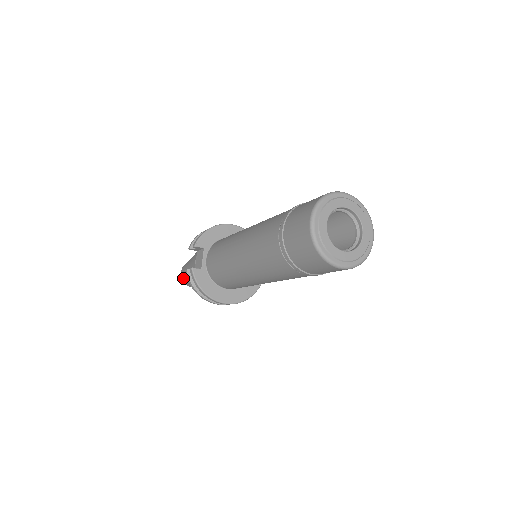
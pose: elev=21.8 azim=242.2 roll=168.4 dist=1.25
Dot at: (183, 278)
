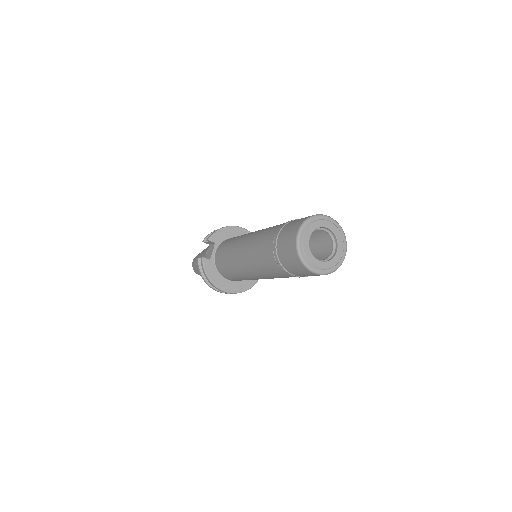
Dot at: (194, 266)
